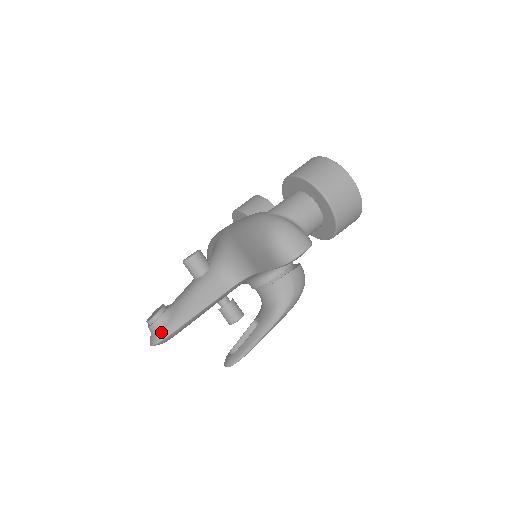
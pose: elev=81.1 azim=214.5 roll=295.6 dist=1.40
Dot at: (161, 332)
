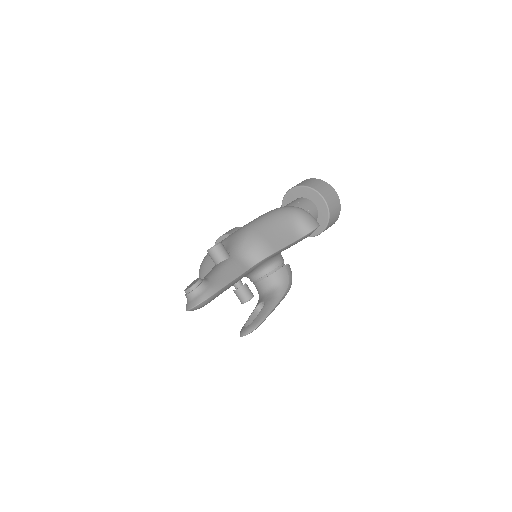
Dot at: (204, 294)
